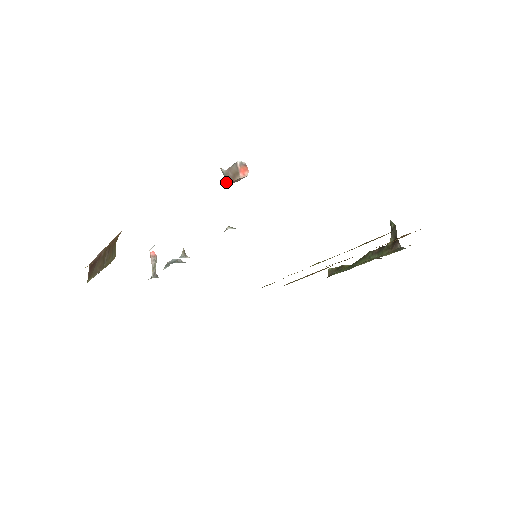
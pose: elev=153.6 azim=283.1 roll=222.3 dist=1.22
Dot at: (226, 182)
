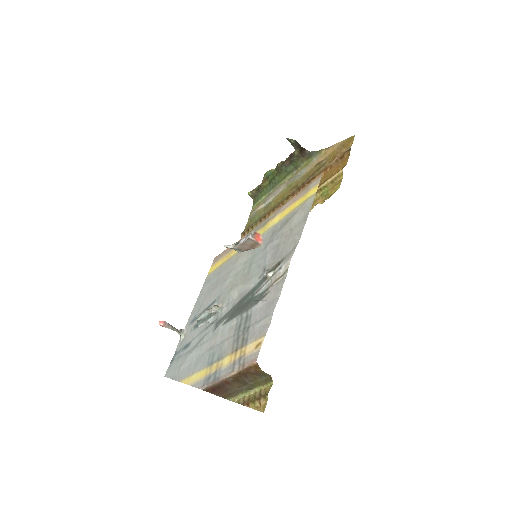
Dot at: occluded
